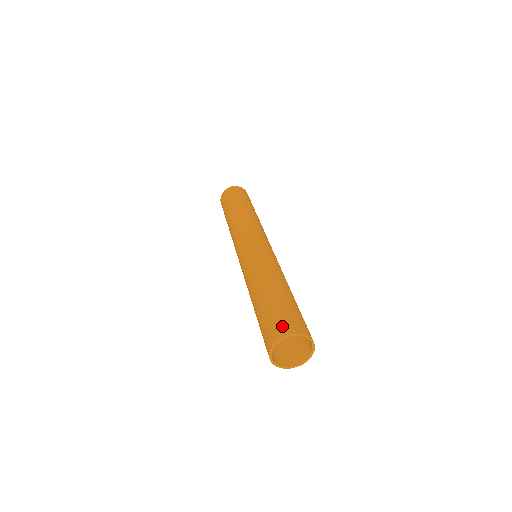
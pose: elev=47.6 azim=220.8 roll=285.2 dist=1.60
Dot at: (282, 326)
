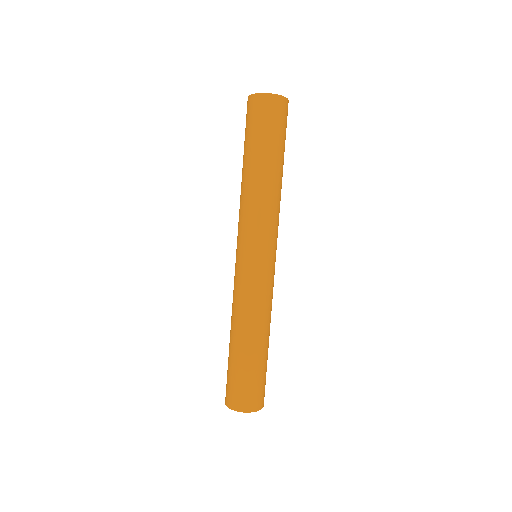
Dot at: (246, 401)
